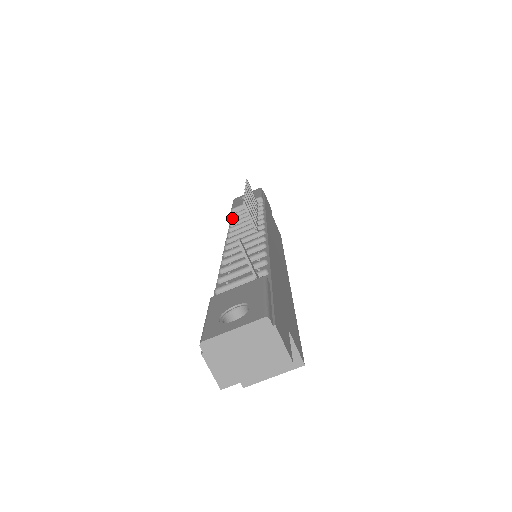
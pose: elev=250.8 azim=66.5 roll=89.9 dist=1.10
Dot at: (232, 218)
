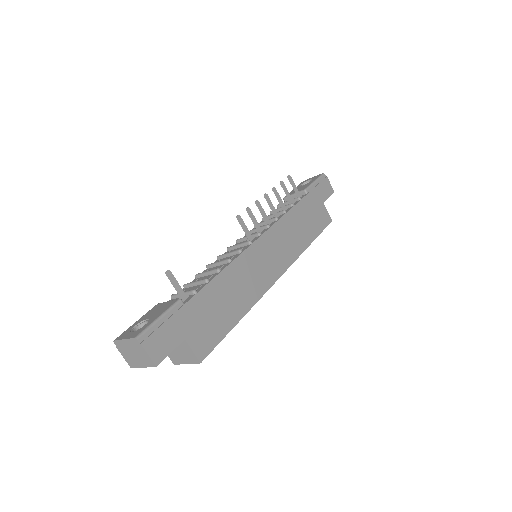
Dot at: (271, 211)
